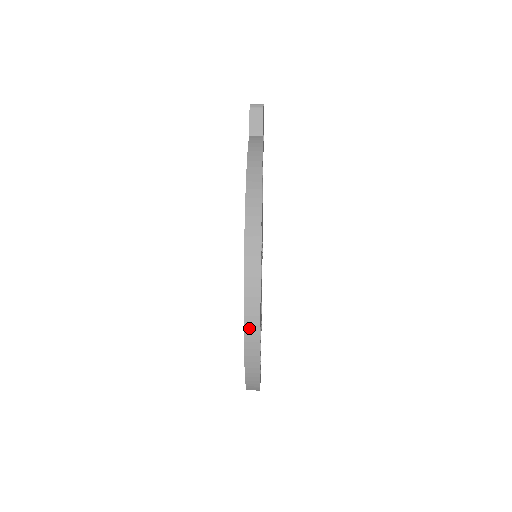
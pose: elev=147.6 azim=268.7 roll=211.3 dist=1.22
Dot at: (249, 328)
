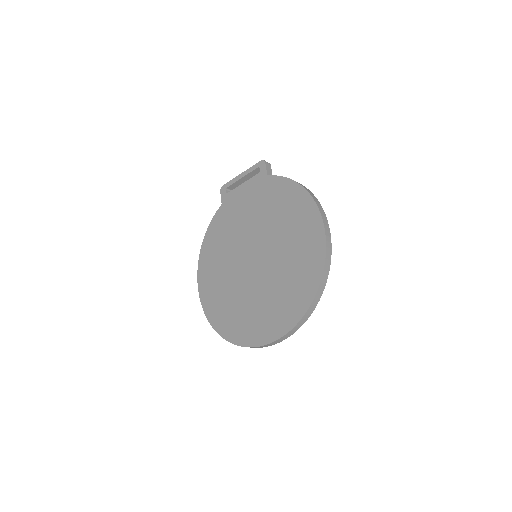
Dot at: (327, 261)
